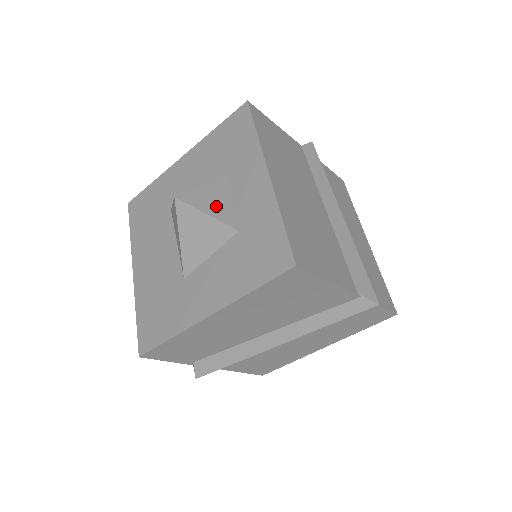
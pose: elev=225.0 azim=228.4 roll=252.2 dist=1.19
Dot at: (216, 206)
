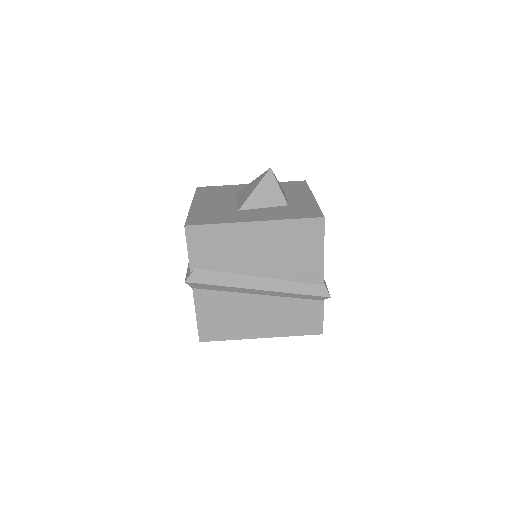
Dot at: occluded
